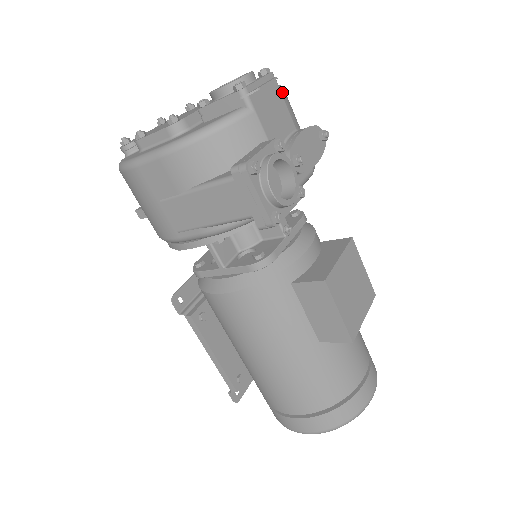
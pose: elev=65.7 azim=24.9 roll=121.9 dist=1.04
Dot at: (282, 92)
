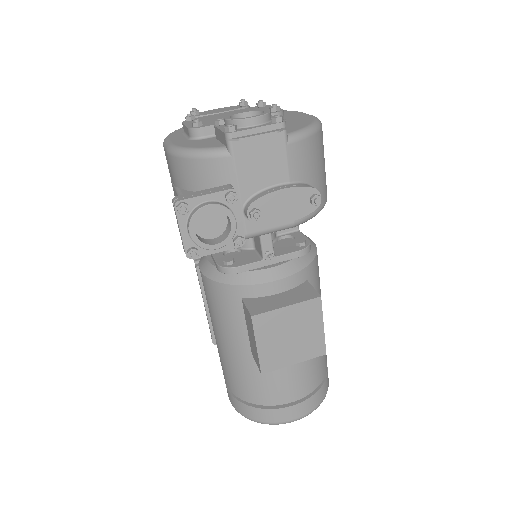
Dot at: (289, 143)
